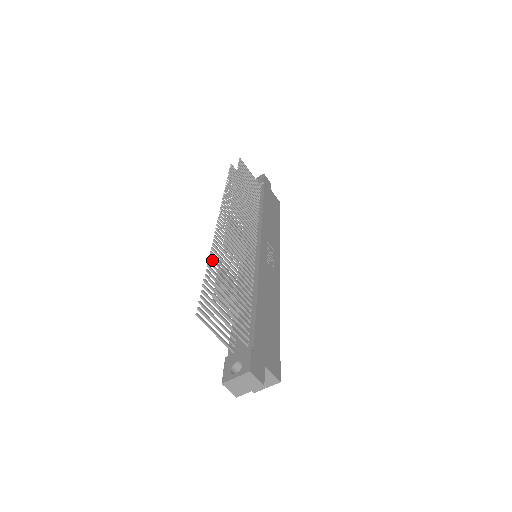
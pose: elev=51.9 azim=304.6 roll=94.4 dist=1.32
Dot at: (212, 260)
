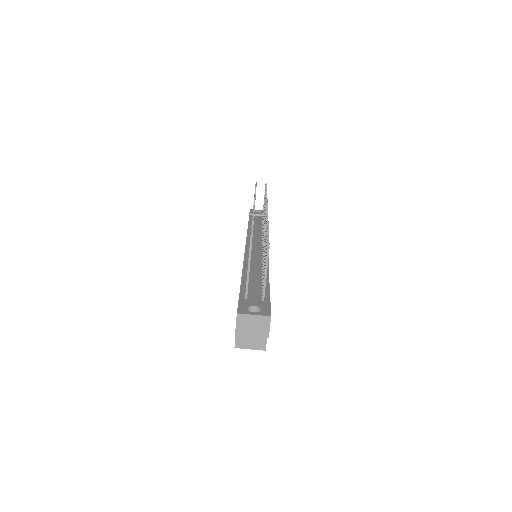
Dot at: occluded
